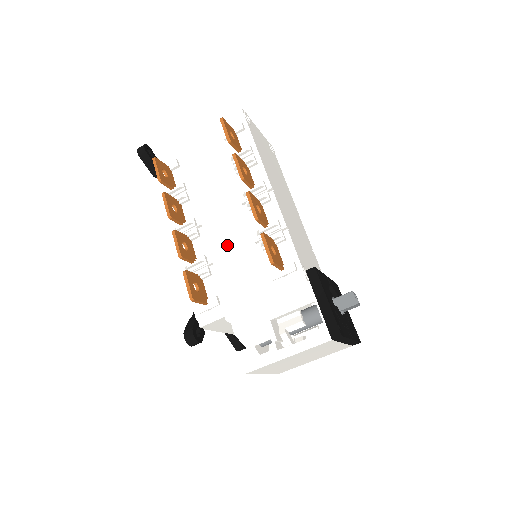
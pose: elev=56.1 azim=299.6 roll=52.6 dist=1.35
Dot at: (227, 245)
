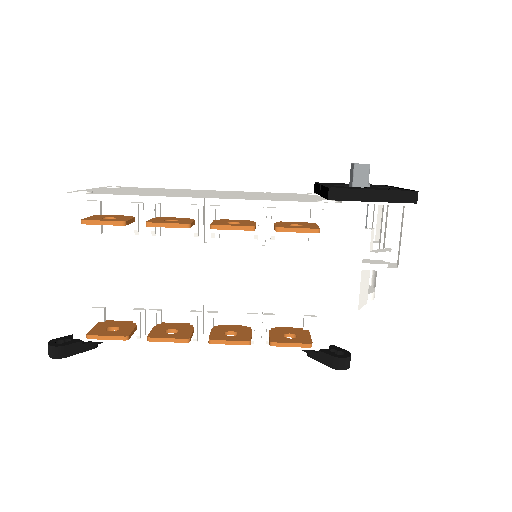
Dot at: (248, 282)
